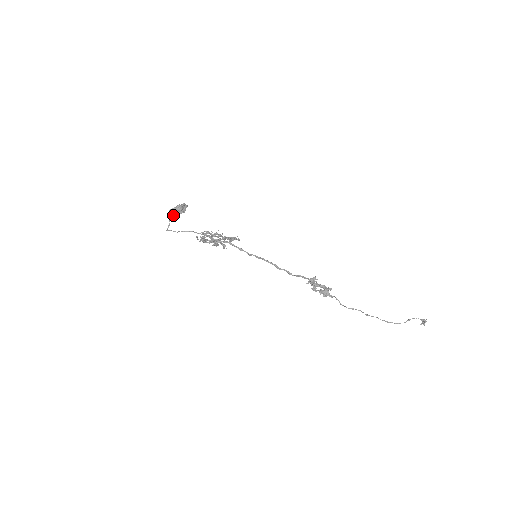
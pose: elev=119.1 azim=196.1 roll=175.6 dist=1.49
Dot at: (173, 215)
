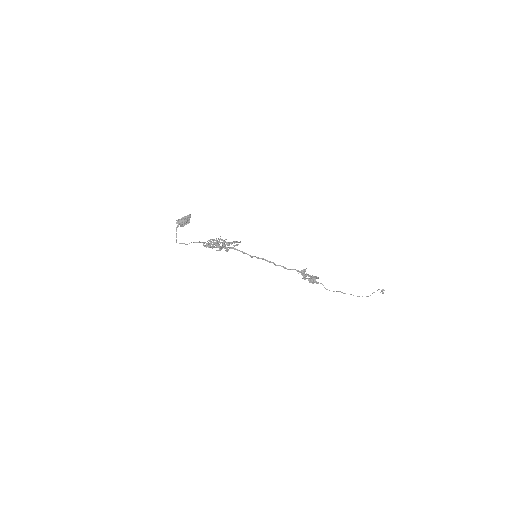
Dot at: (178, 225)
